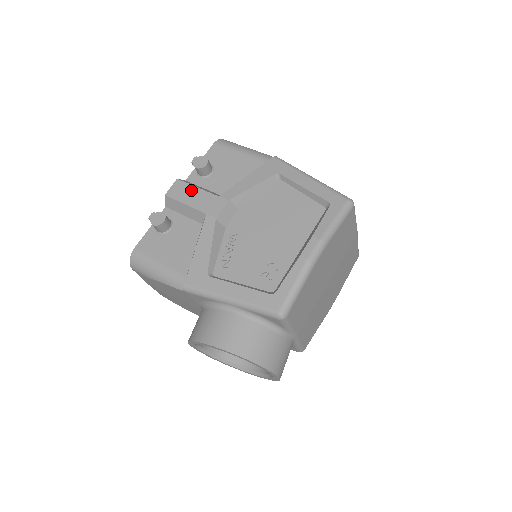
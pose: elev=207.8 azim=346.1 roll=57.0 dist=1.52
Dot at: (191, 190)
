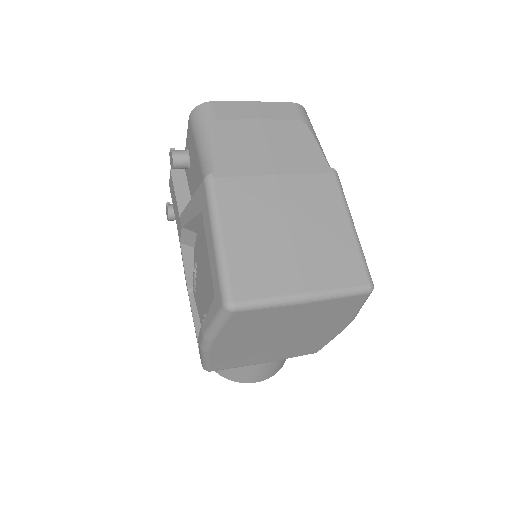
Dot at: (173, 193)
